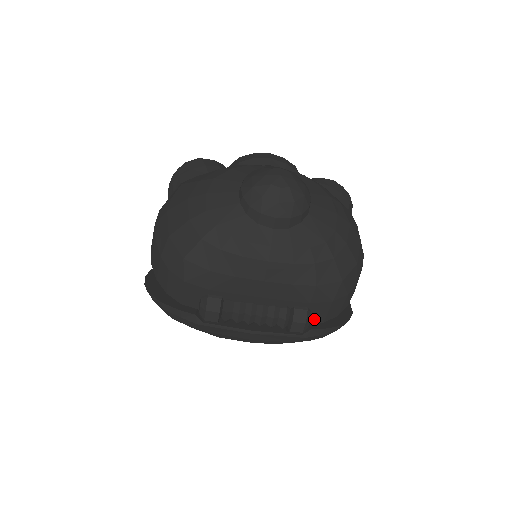
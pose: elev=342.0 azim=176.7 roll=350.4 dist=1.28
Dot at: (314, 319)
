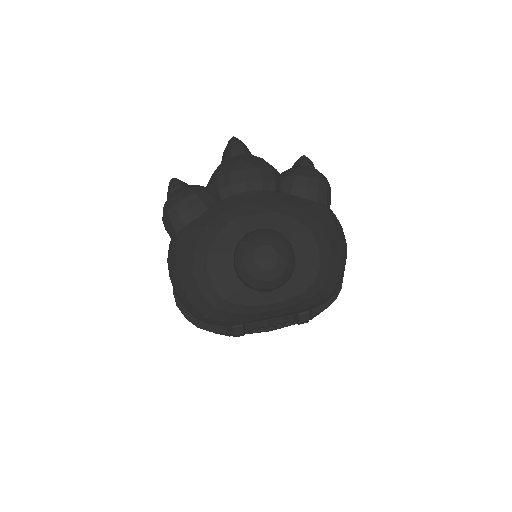
Dot at: occluded
